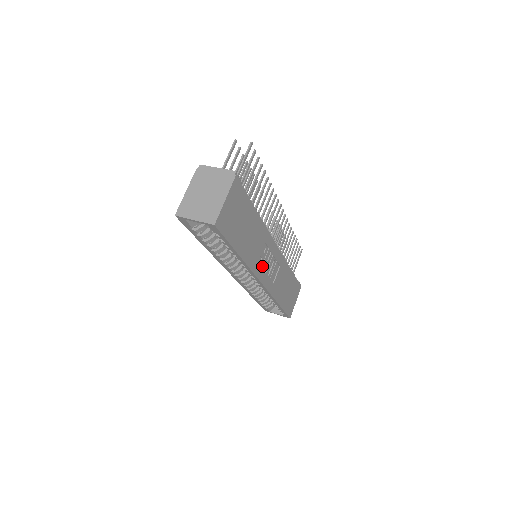
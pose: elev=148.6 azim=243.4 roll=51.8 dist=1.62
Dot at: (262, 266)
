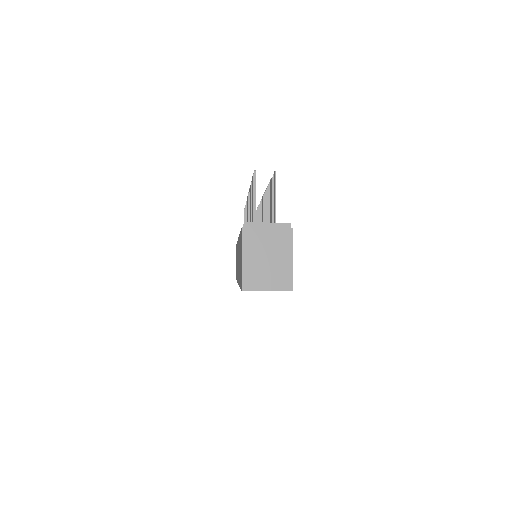
Dot at: occluded
